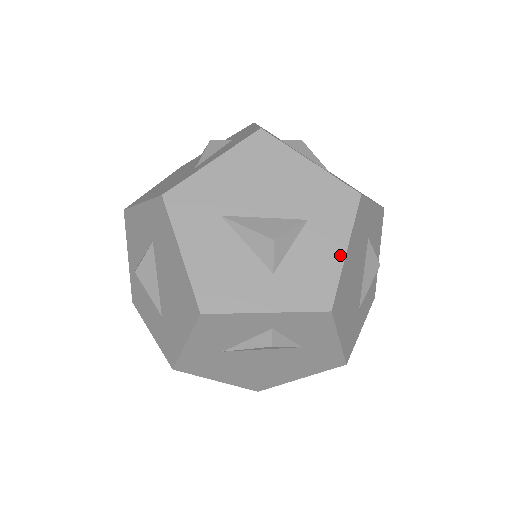
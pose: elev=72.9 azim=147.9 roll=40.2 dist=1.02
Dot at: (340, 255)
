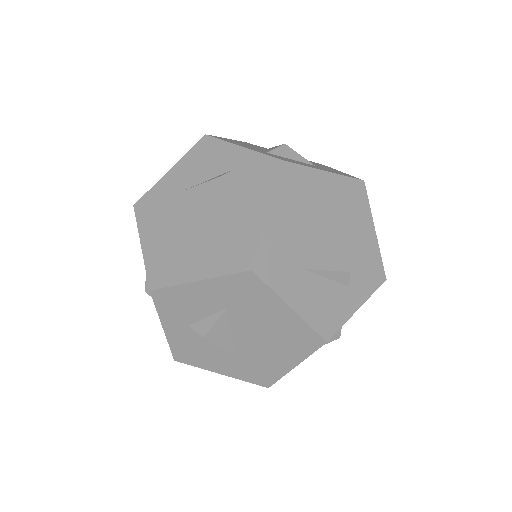
Dot at: (320, 169)
